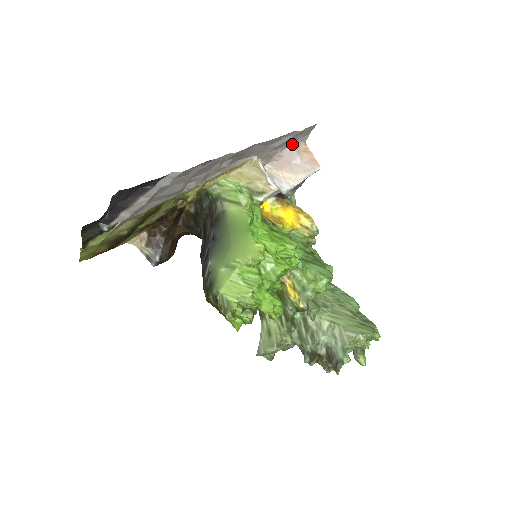
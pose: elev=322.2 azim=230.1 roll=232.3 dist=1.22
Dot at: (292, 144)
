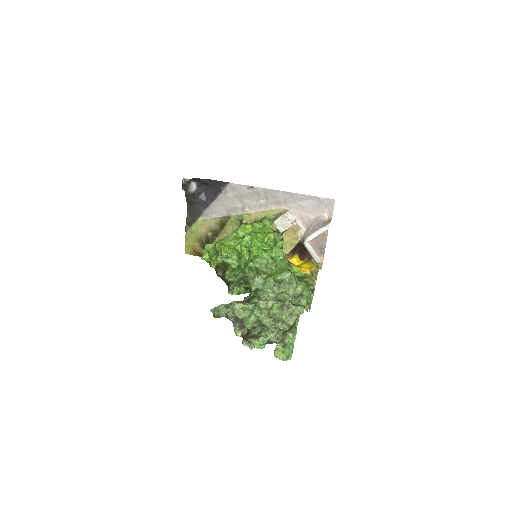
Dot at: (320, 215)
